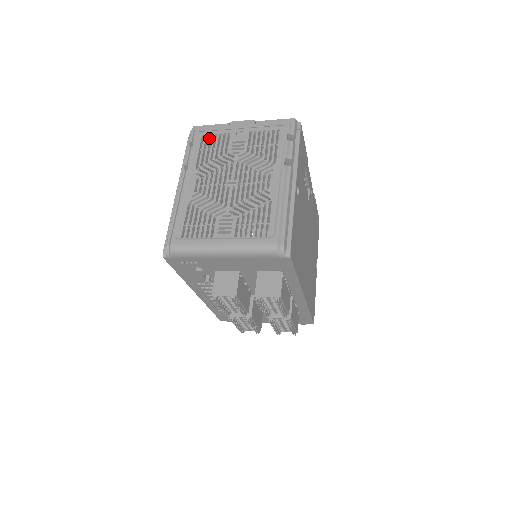
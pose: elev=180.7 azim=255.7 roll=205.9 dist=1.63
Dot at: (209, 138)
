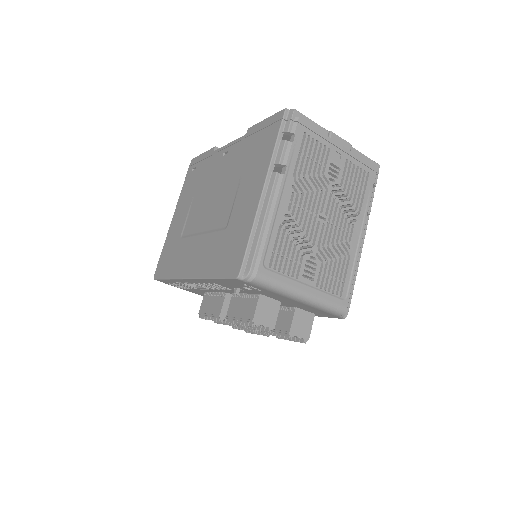
Dot at: (311, 142)
